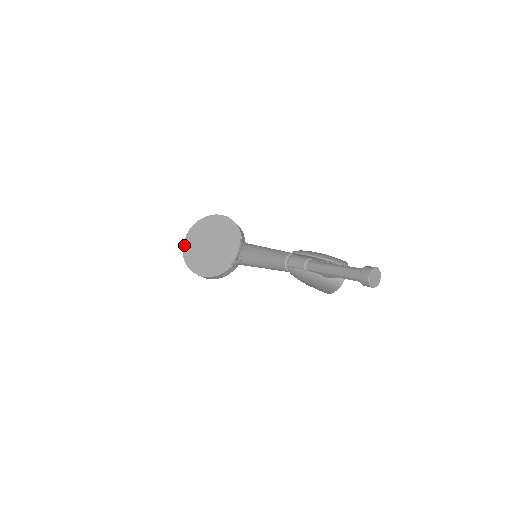
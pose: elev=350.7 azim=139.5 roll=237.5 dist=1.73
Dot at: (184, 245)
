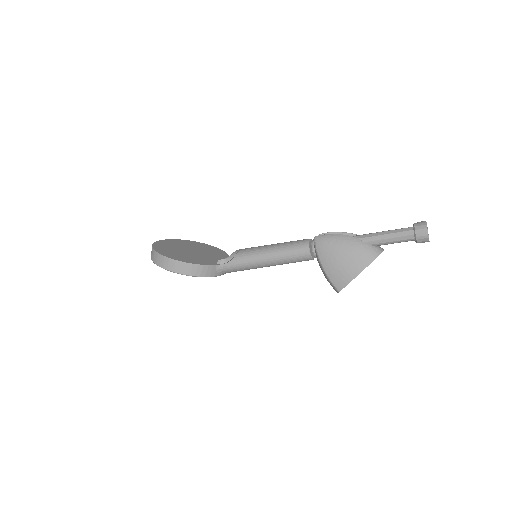
Dot at: (156, 242)
